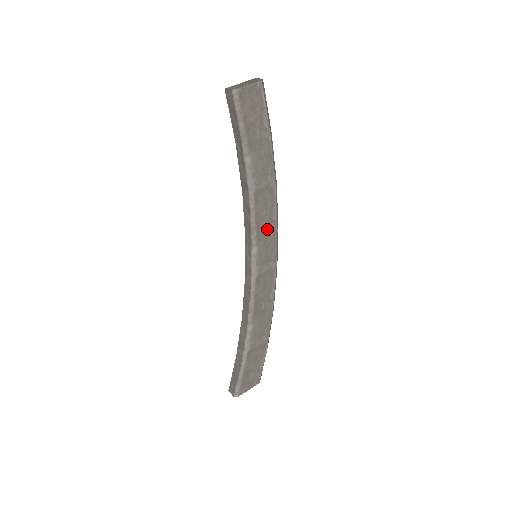
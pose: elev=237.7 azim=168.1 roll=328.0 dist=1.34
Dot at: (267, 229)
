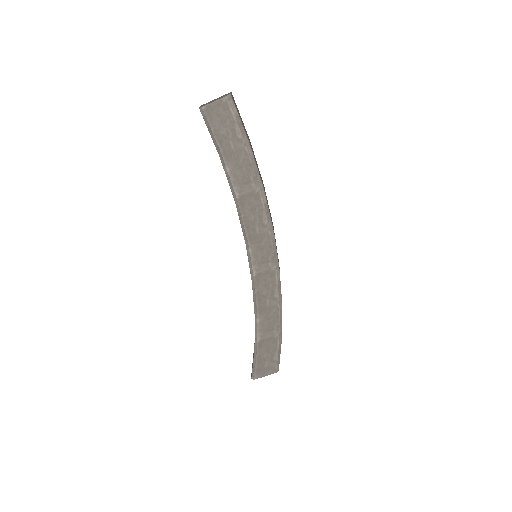
Dot at: (259, 232)
